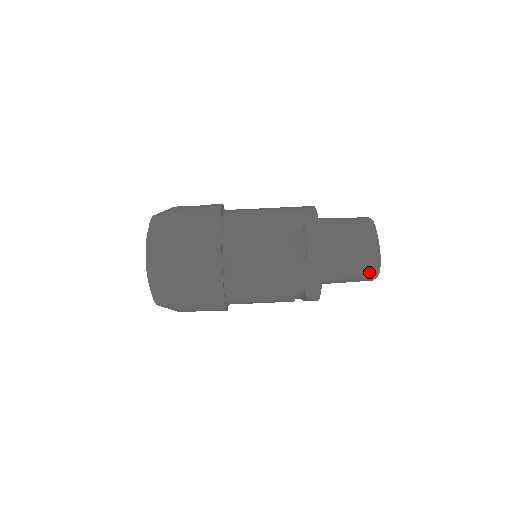
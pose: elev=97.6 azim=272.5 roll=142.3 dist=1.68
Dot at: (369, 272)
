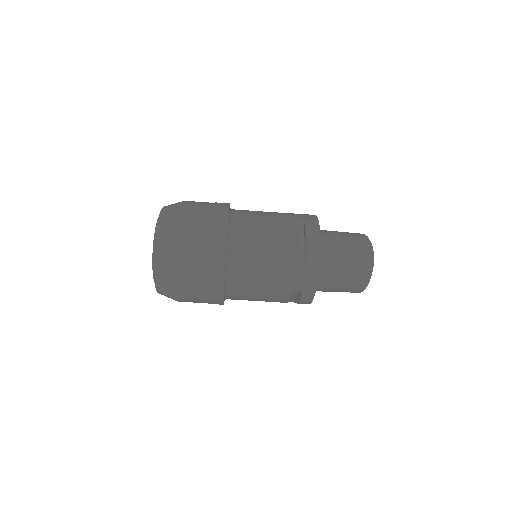
Dot at: occluded
